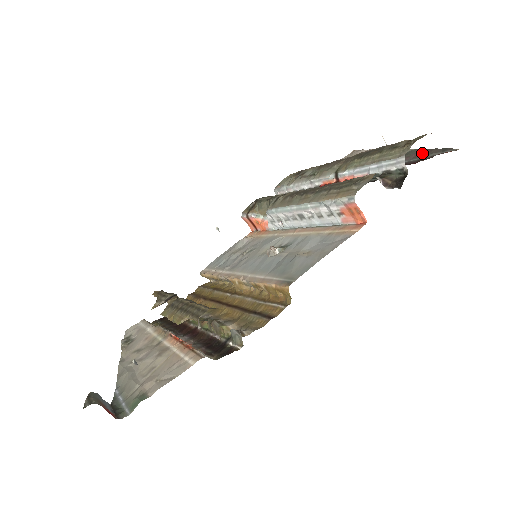
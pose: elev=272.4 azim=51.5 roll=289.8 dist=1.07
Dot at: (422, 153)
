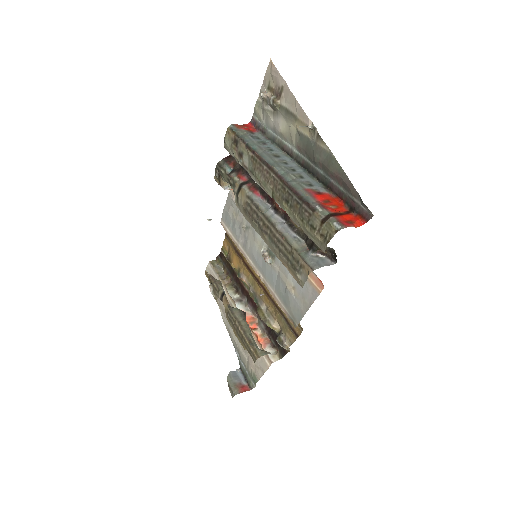
Dot at: (342, 182)
